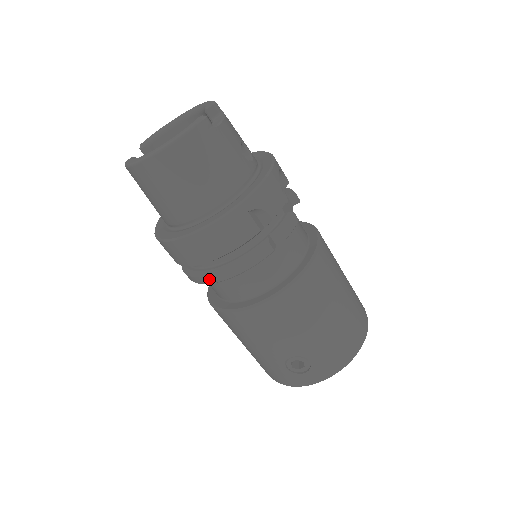
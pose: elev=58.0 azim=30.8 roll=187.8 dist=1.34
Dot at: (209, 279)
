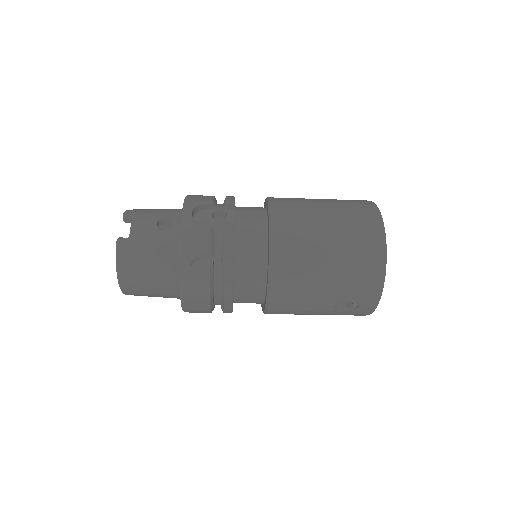
Dot at: (227, 311)
